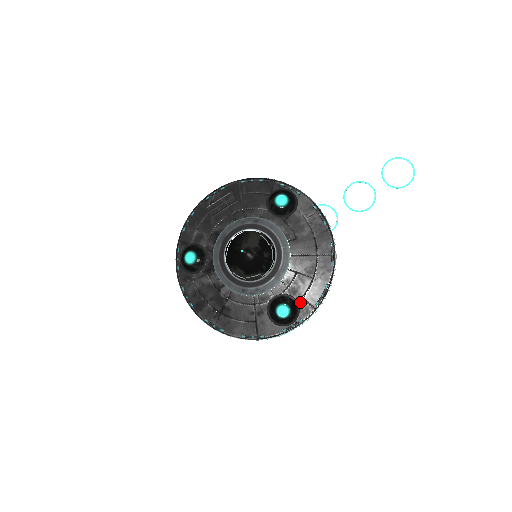
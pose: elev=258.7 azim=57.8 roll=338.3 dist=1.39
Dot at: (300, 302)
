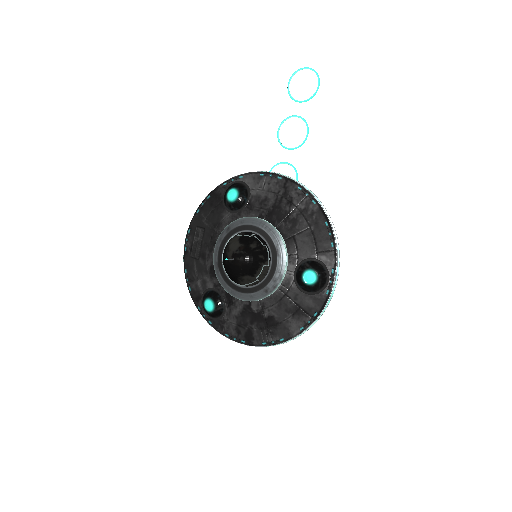
Dot at: (318, 257)
